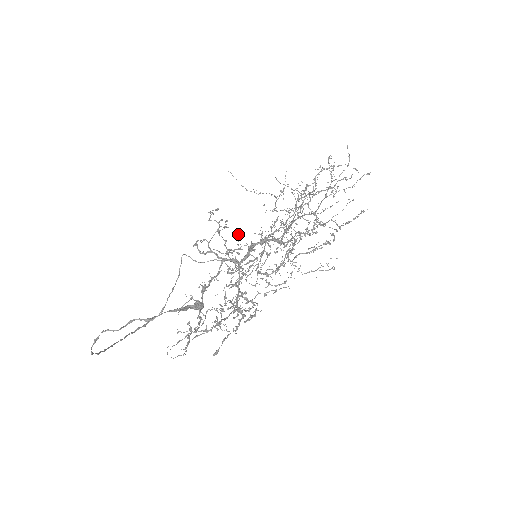
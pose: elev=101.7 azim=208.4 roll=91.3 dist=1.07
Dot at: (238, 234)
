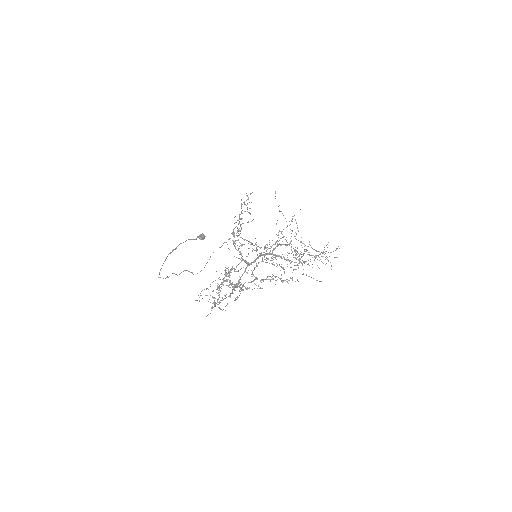
Dot at: occluded
